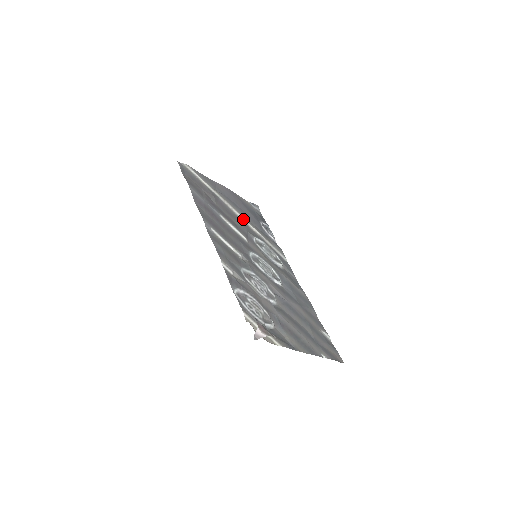
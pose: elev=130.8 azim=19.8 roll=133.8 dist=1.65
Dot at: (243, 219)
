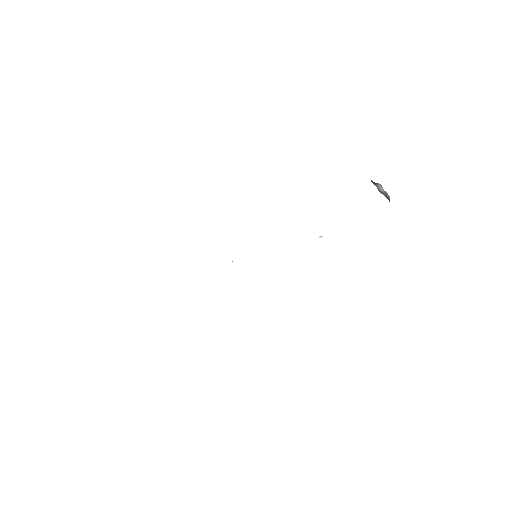
Dot at: occluded
